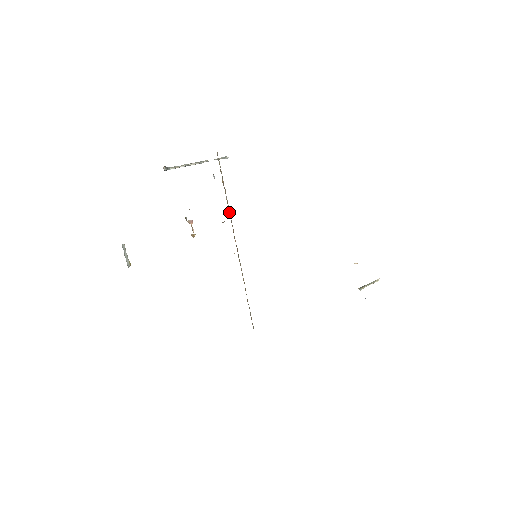
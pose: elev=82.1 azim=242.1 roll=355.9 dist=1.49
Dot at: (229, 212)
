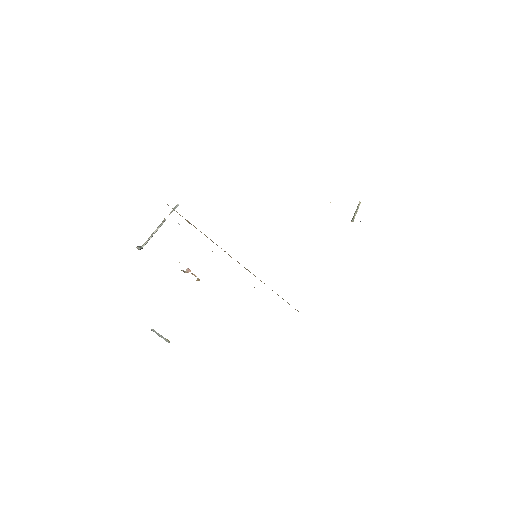
Dot at: occluded
